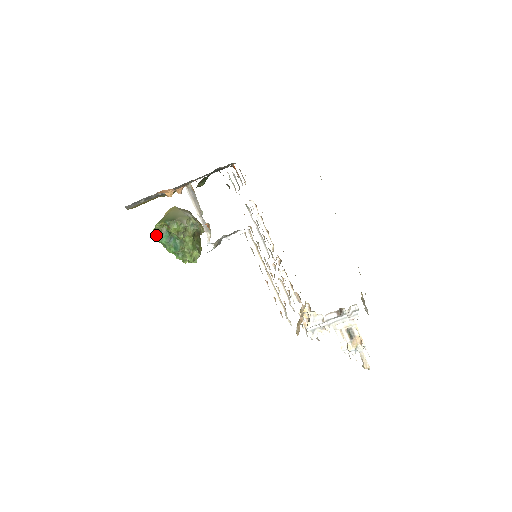
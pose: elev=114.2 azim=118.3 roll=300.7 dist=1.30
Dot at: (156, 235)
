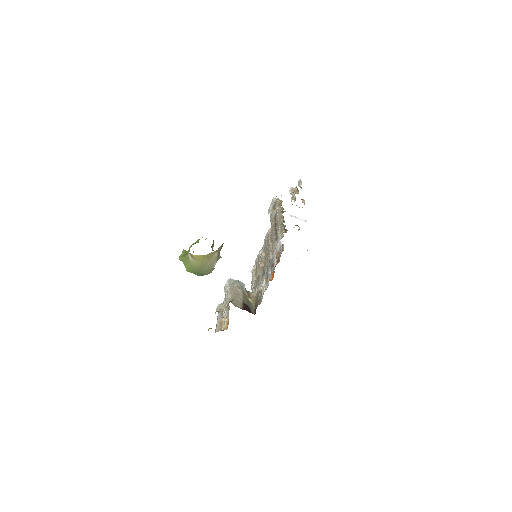
Dot at: occluded
